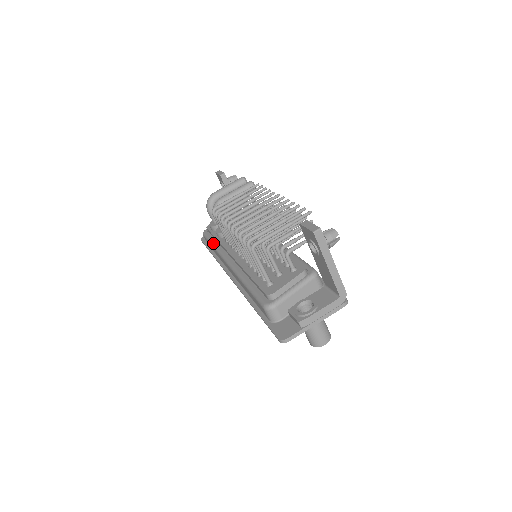
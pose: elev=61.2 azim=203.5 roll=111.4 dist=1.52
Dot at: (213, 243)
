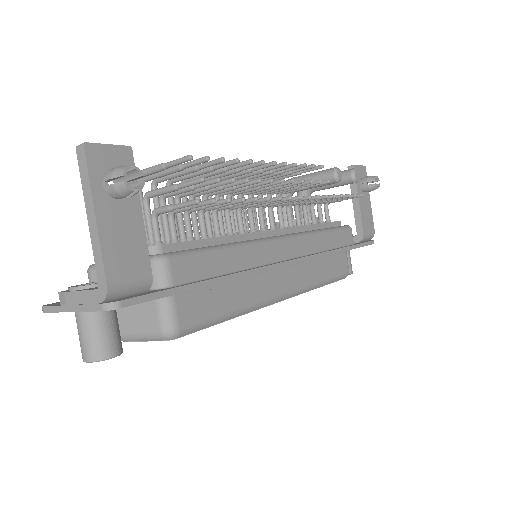
Dot at: occluded
